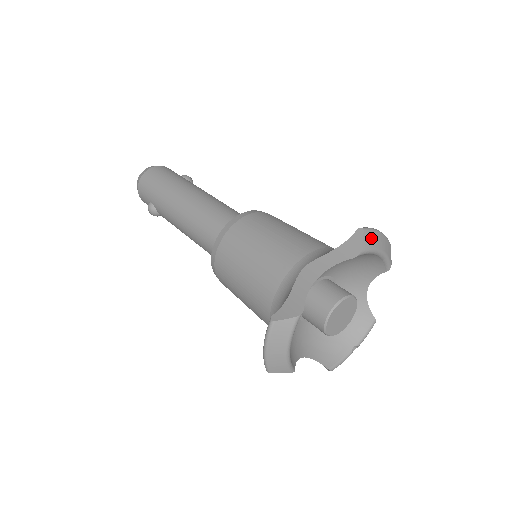
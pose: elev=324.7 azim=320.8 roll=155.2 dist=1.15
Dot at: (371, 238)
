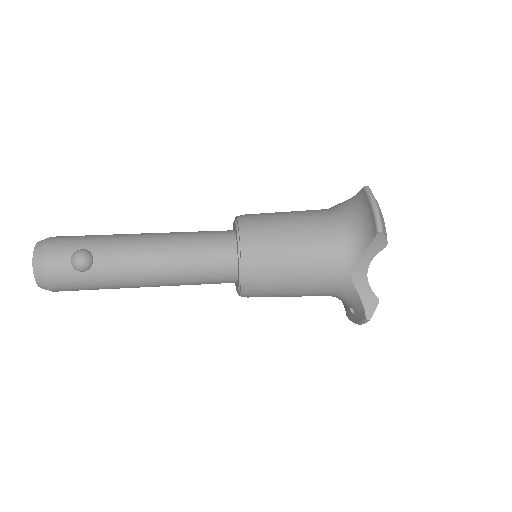
Dot at: occluded
